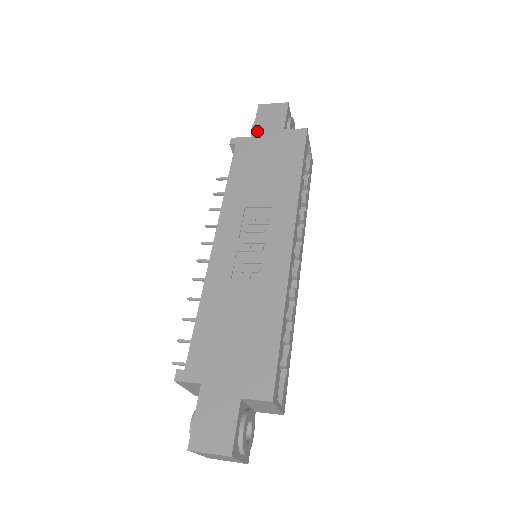
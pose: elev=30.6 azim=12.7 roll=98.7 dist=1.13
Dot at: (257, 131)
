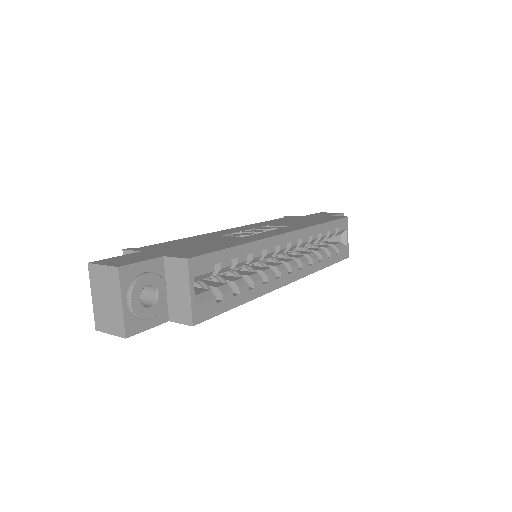
Dot at: (309, 215)
